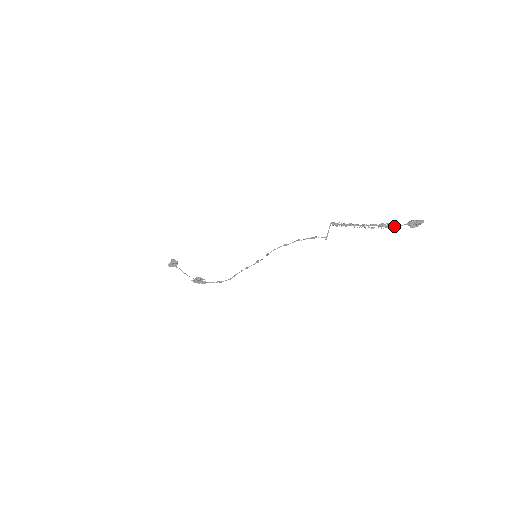
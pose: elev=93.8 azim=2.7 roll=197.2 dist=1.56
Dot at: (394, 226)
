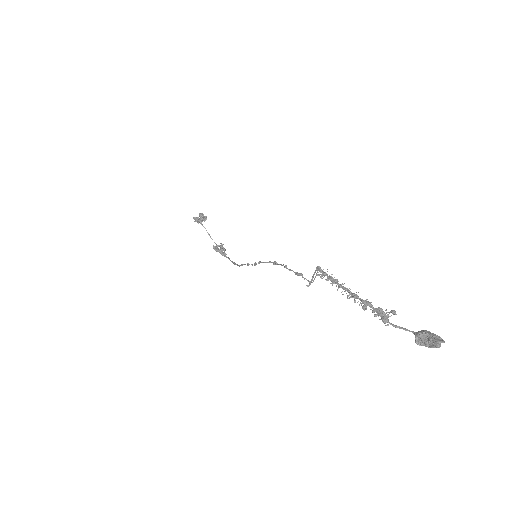
Dot at: (393, 324)
